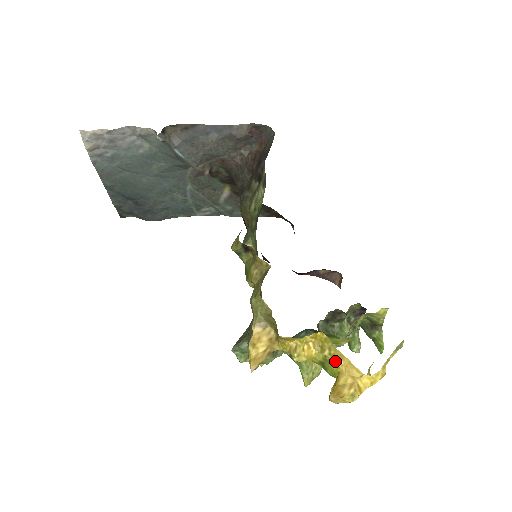
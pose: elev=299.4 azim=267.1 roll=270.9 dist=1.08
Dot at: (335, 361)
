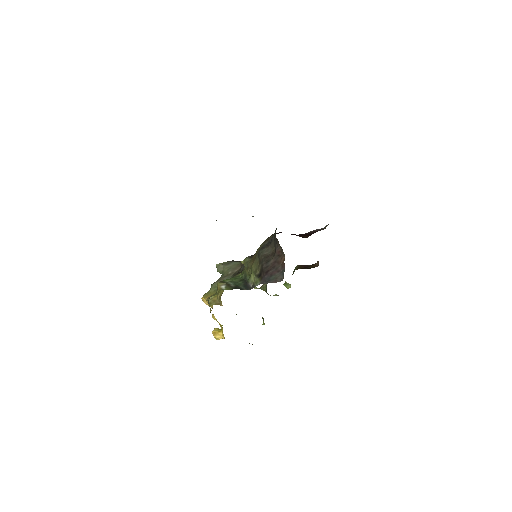
Dot at: (222, 331)
